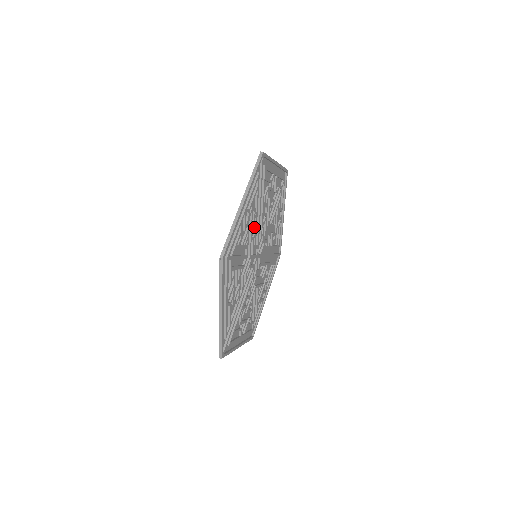
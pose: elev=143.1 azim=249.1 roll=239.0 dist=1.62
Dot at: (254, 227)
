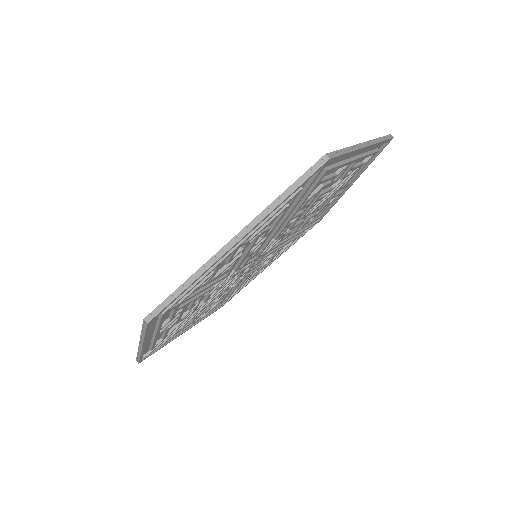
Dot at: (259, 243)
